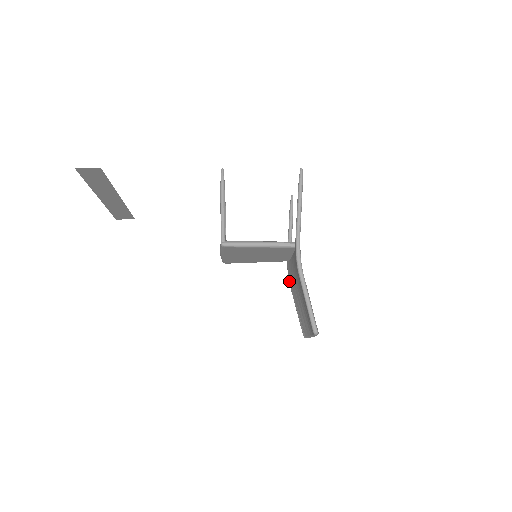
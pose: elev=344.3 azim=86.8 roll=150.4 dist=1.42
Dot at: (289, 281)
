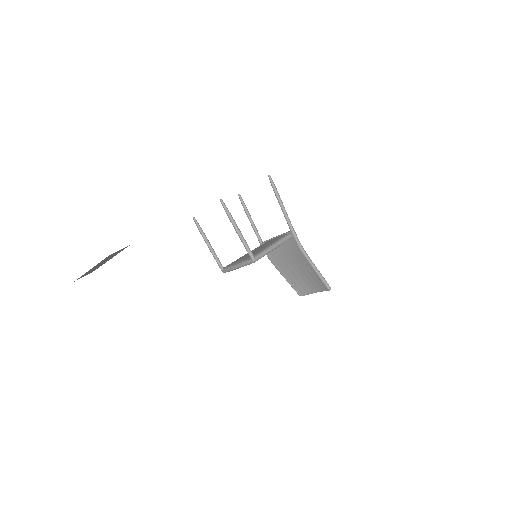
Dot at: (272, 262)
